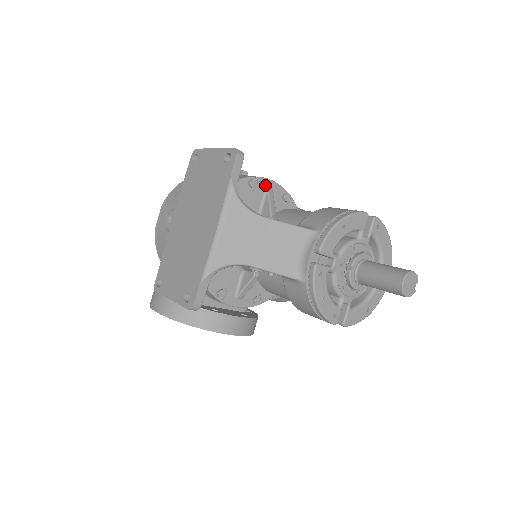
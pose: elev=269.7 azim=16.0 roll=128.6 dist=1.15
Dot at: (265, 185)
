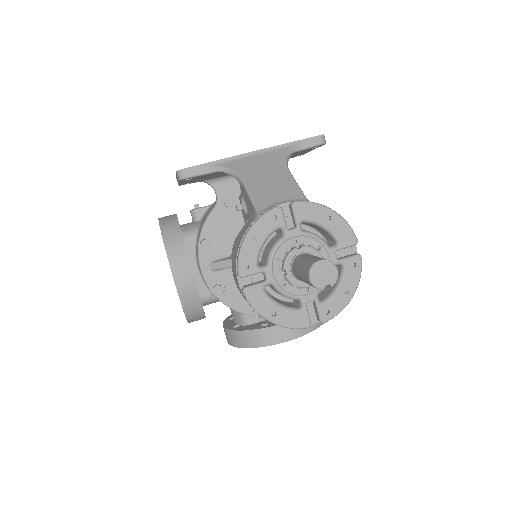
Dot at: occluded
